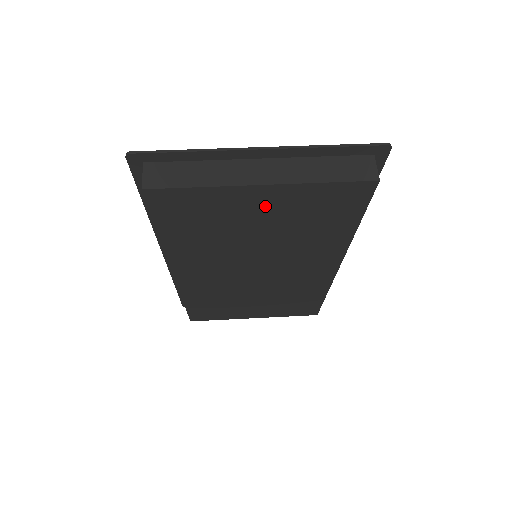
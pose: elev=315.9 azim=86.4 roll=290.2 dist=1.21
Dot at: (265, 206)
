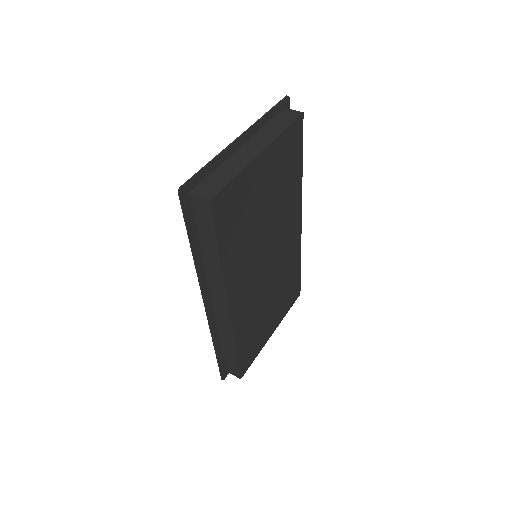
Dot at: (265, 174)
